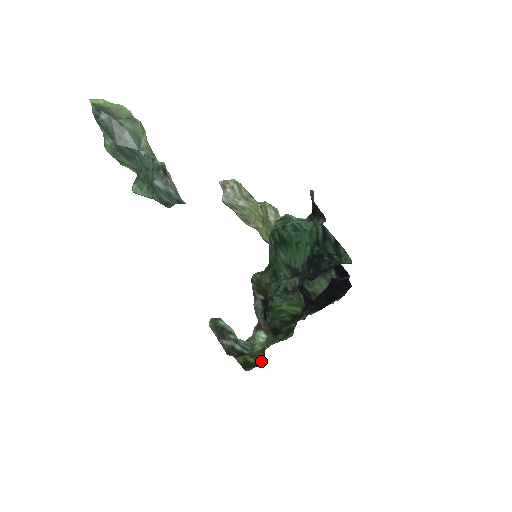
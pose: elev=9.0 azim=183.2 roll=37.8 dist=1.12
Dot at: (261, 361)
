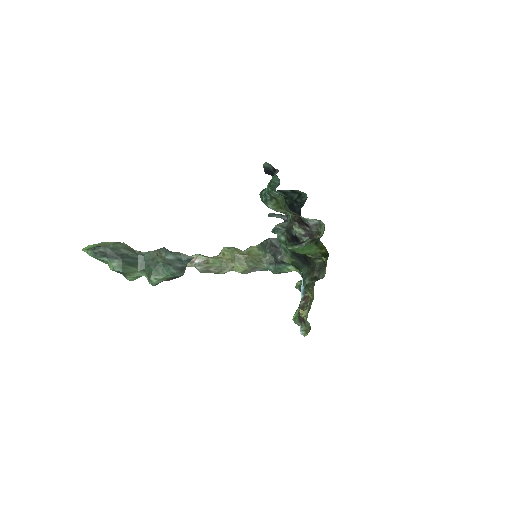
Dot at: occluded
